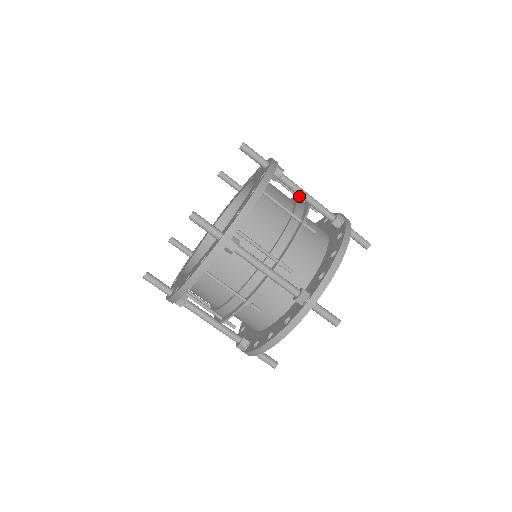
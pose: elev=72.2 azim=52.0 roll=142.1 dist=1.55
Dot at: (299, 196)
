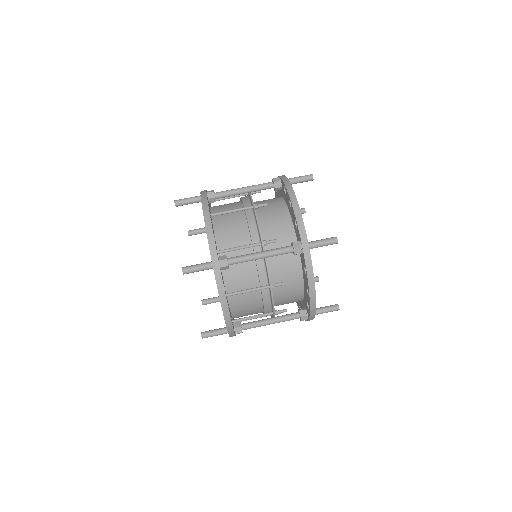
Dot at: (239, 194)
